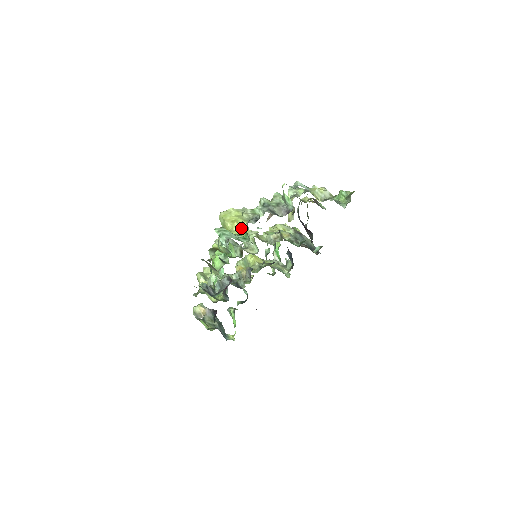
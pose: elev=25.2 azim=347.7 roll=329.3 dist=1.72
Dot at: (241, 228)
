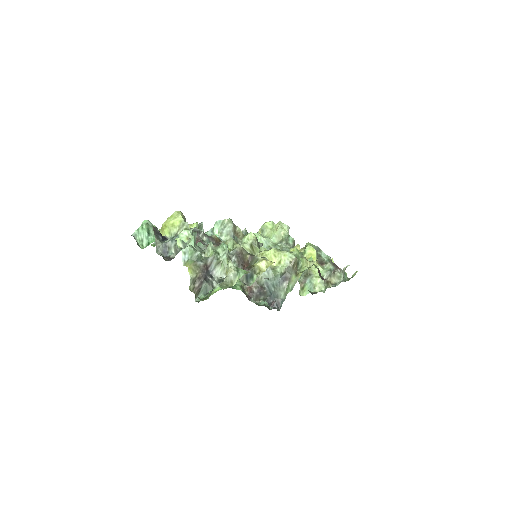
Dot at: (163, 235)
